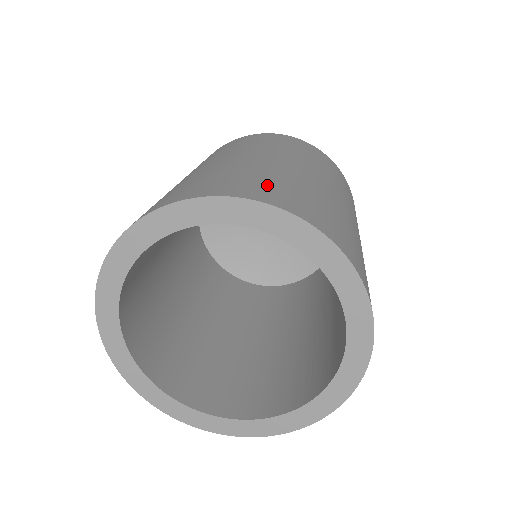
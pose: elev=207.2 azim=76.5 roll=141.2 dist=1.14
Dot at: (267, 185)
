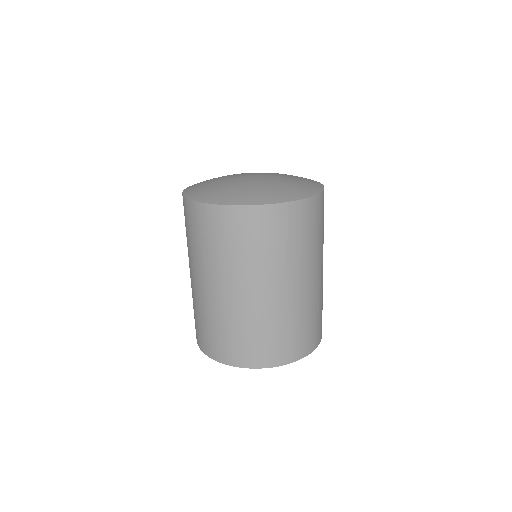
Dot at: (308, 333)
